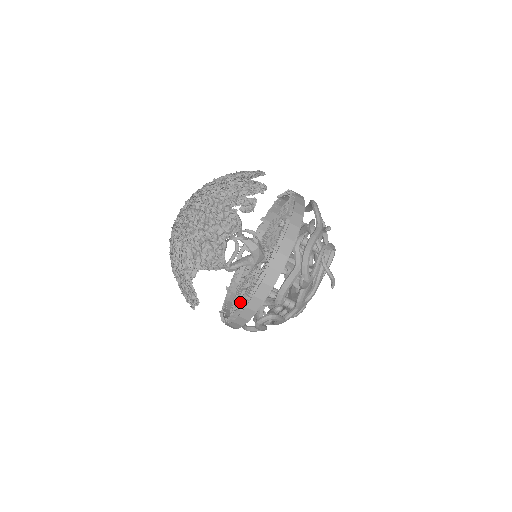
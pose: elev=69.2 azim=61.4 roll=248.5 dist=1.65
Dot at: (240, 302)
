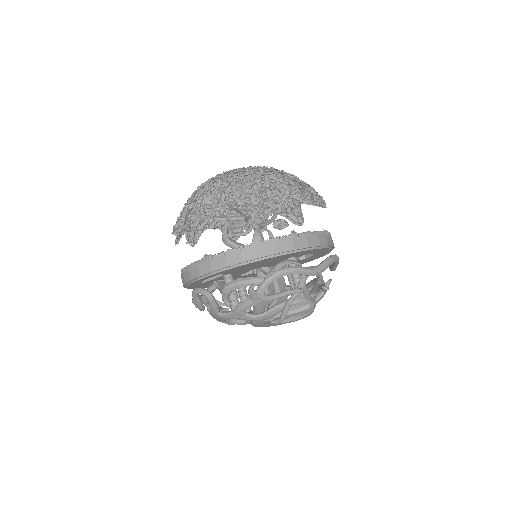
Dot at: occluded
